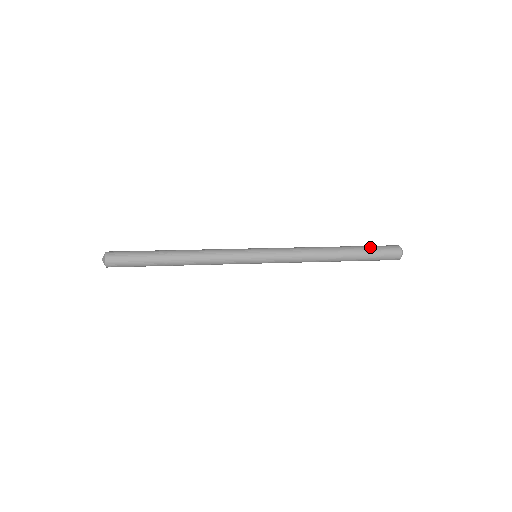
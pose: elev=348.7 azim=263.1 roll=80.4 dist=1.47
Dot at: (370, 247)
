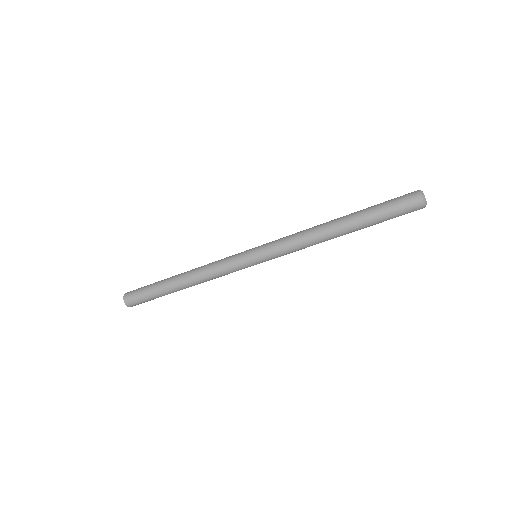
Dot at: occluded
